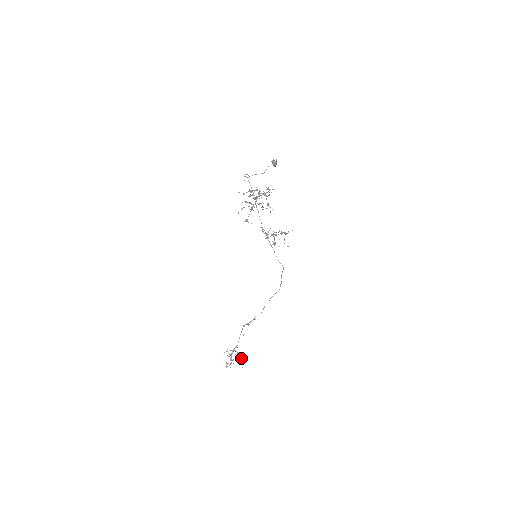
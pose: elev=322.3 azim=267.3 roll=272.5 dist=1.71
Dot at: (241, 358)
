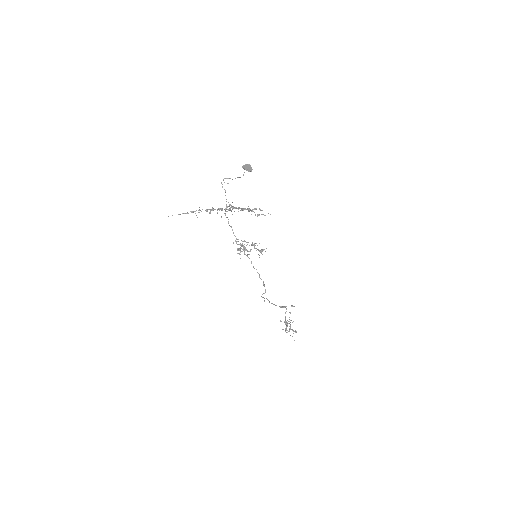
Dot at: (294, 331)
